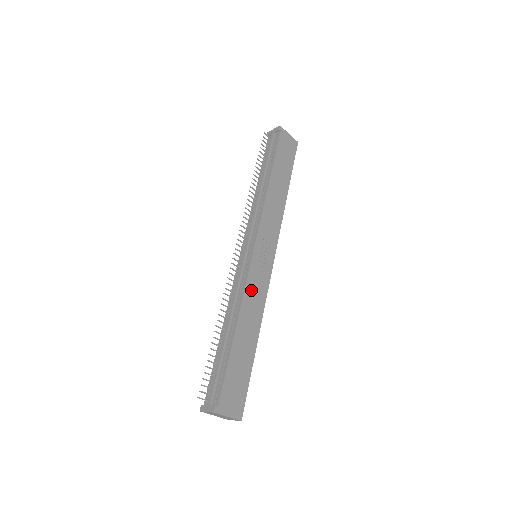
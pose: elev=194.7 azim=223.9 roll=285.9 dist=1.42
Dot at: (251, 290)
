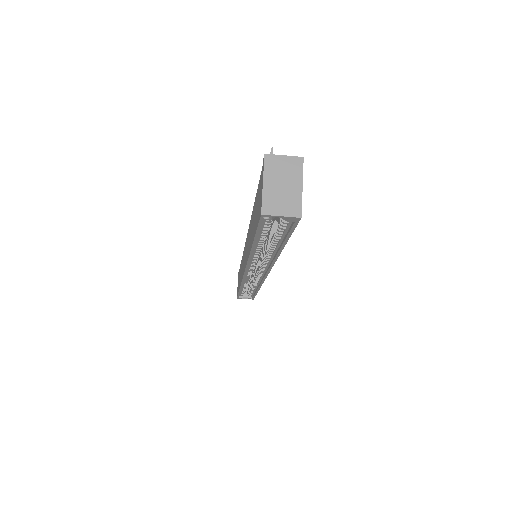
Dot at: occluded
